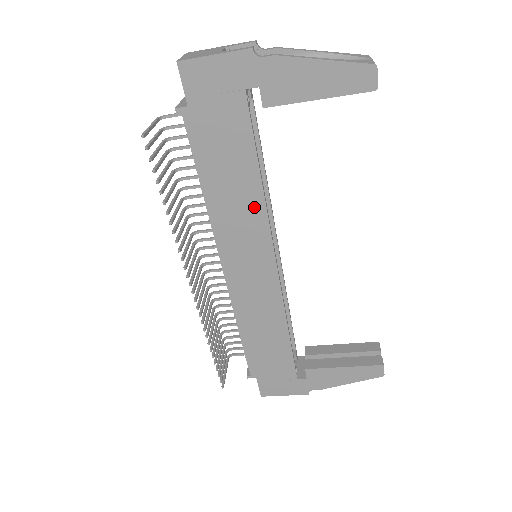
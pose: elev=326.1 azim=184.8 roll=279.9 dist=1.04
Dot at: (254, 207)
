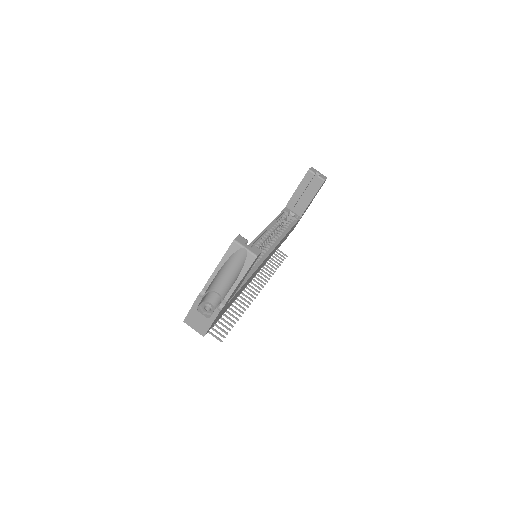
Dot at: occluded
